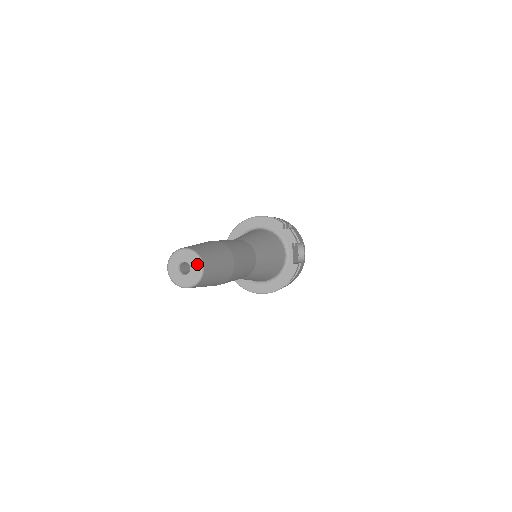
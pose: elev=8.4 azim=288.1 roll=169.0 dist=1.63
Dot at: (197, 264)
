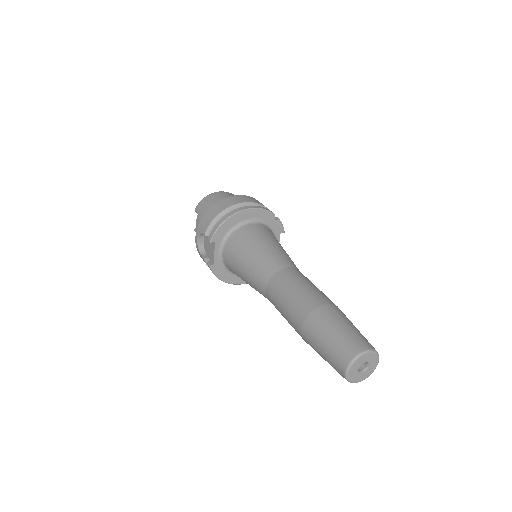
Dot at: (376, 361)
